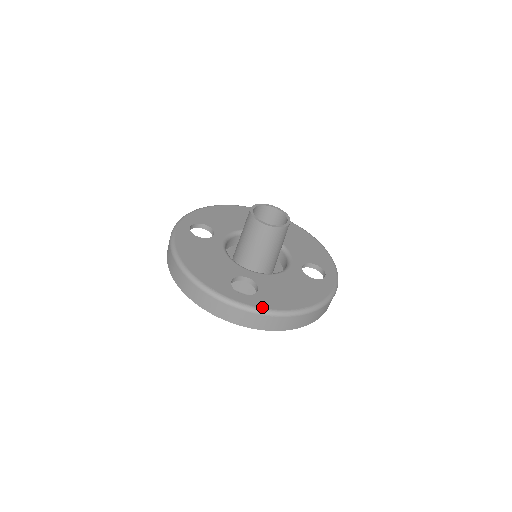
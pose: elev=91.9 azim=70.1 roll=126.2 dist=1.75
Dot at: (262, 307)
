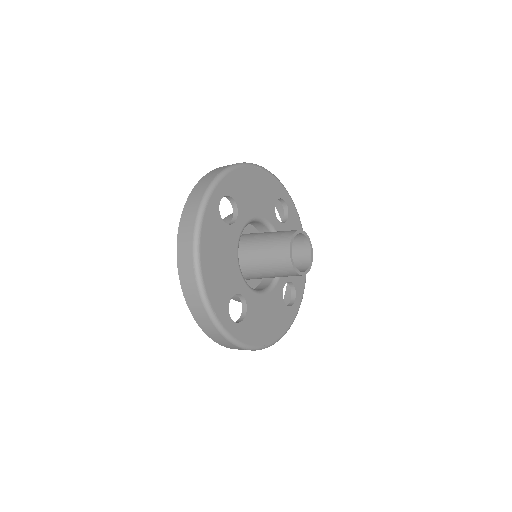
Dot at: (242, 341)
